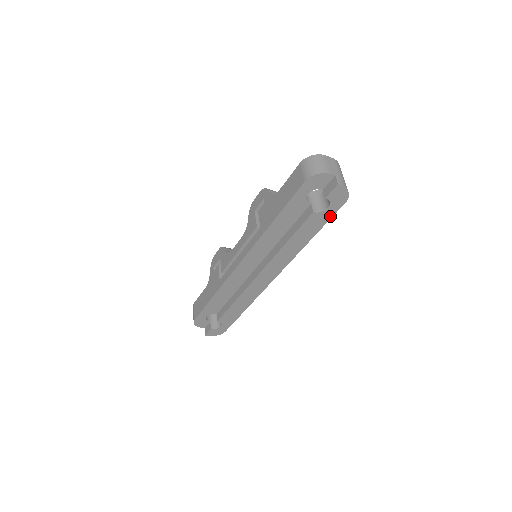
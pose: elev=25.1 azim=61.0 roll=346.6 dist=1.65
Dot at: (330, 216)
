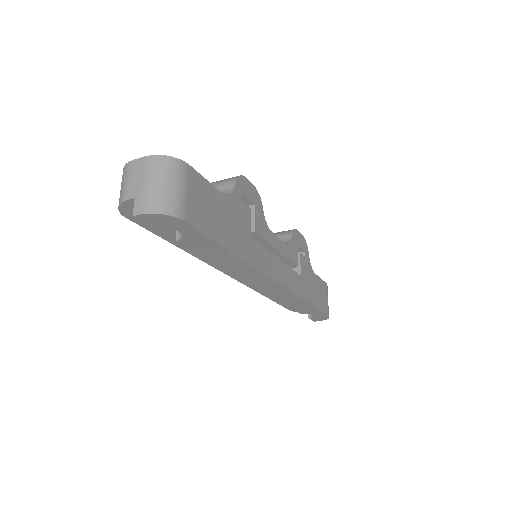
Dot at: (201, 235)
